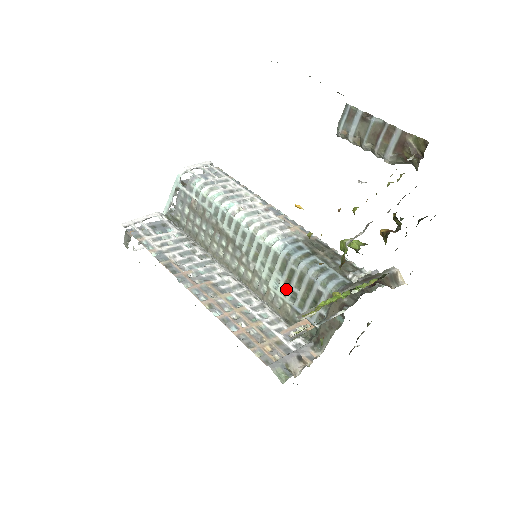
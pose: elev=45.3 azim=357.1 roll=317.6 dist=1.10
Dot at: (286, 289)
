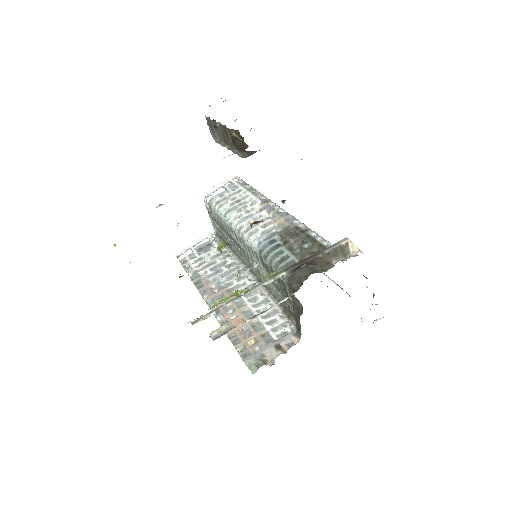
Dot at: (273, 282)
